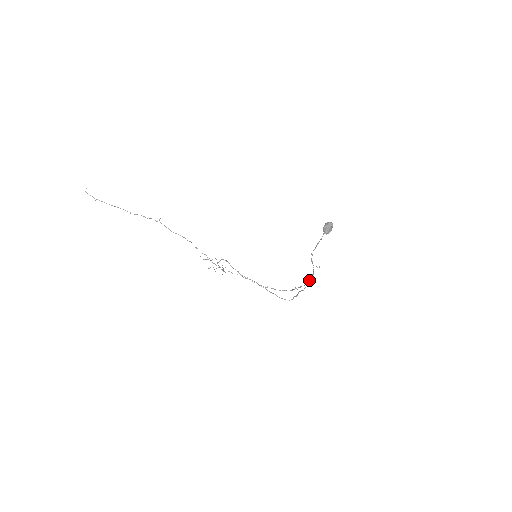
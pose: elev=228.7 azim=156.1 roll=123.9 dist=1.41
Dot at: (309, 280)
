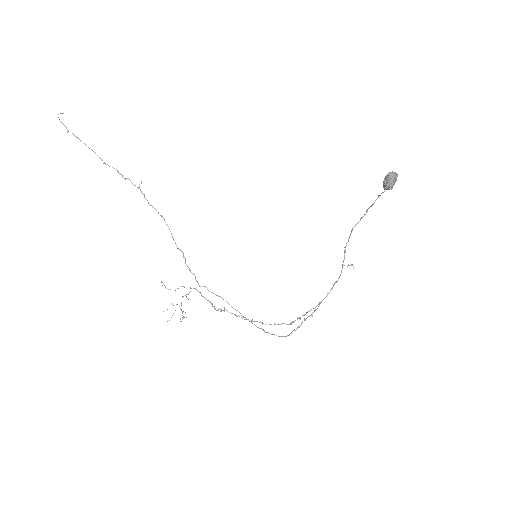
Dot at: occluded
